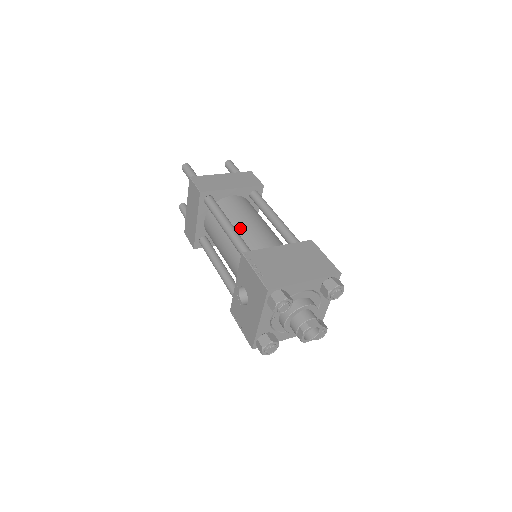
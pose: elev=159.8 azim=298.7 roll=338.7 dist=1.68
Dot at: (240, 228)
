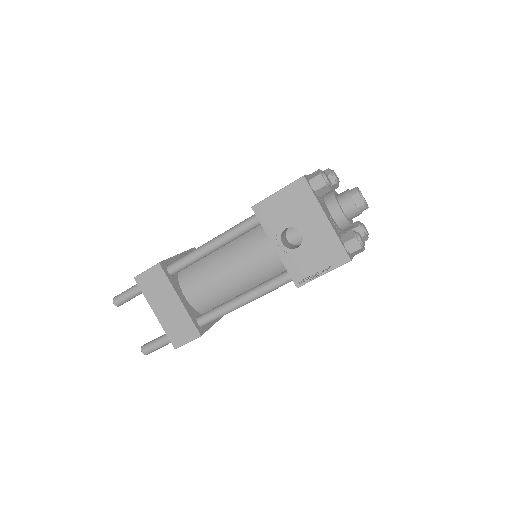
Dot at: occluded
